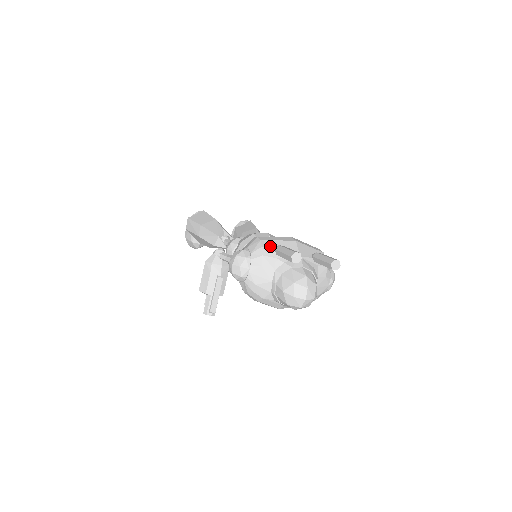
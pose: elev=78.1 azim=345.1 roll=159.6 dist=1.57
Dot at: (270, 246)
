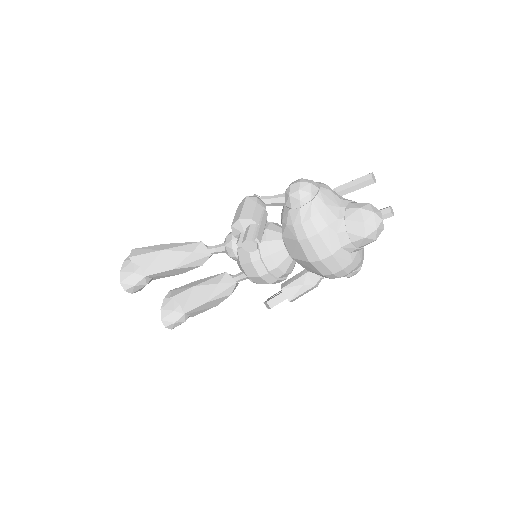
Dot at: occluded
